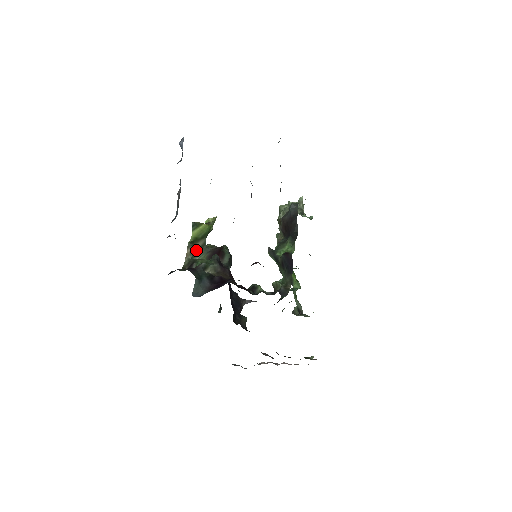
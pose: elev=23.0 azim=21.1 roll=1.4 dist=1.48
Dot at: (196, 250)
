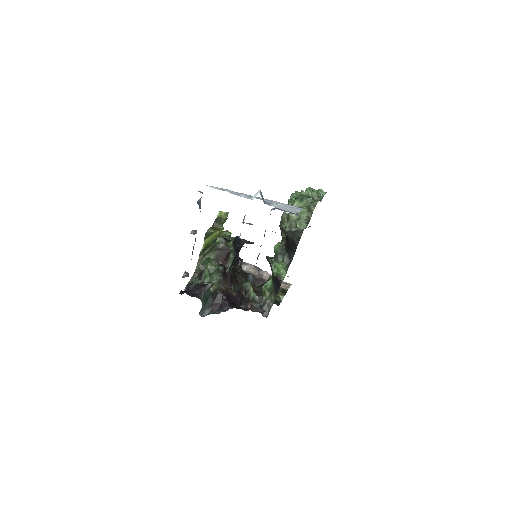
Dot at: (206, 253)
